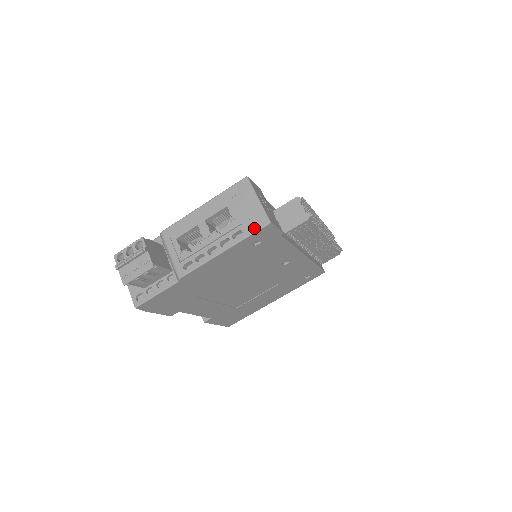
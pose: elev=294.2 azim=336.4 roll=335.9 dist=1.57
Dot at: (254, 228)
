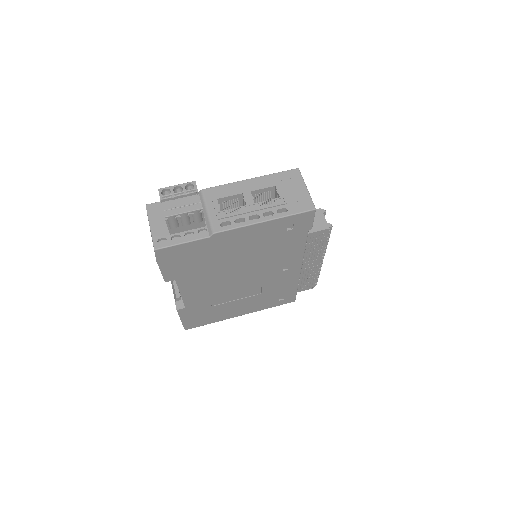
Dot at: (300, 209)
